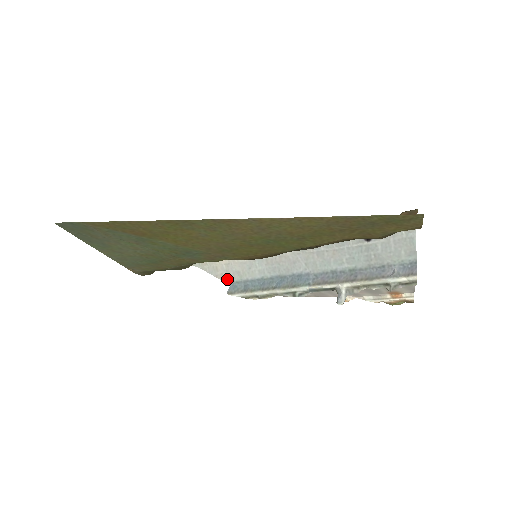
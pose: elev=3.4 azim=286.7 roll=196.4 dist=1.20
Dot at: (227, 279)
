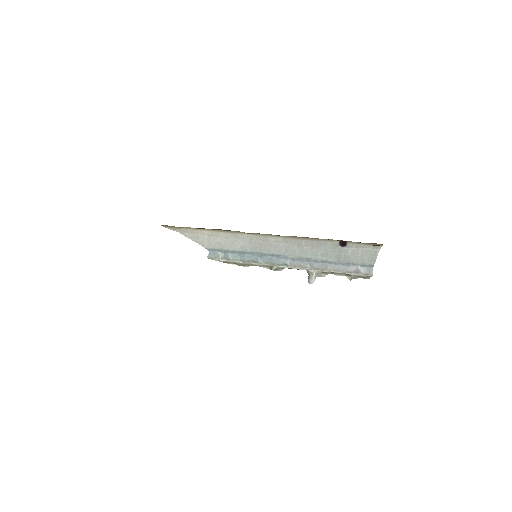
Dot at: (208, 246)
